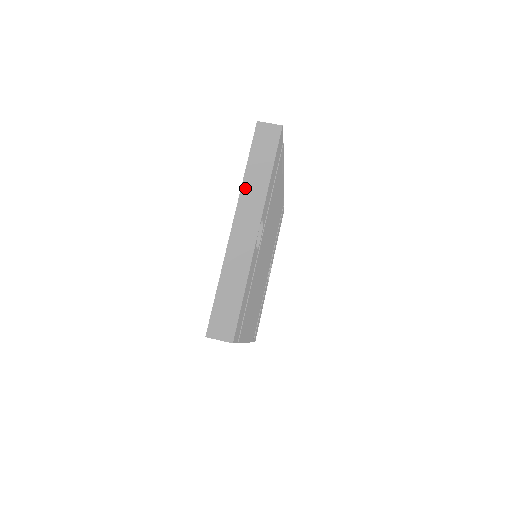
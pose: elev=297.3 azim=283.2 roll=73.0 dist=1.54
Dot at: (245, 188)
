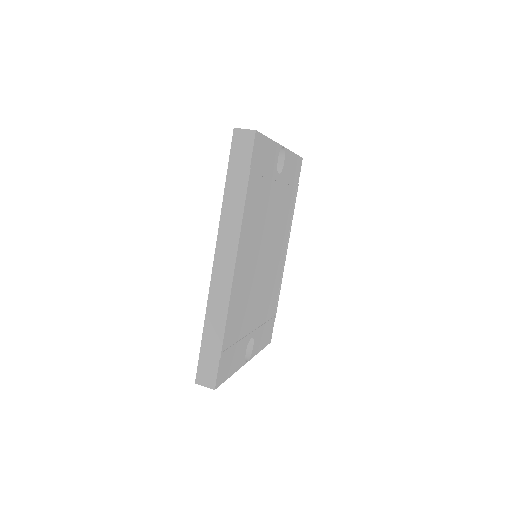
Dot at: occluded
